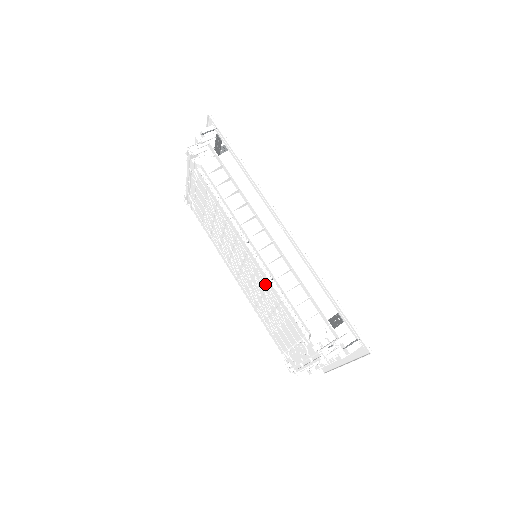
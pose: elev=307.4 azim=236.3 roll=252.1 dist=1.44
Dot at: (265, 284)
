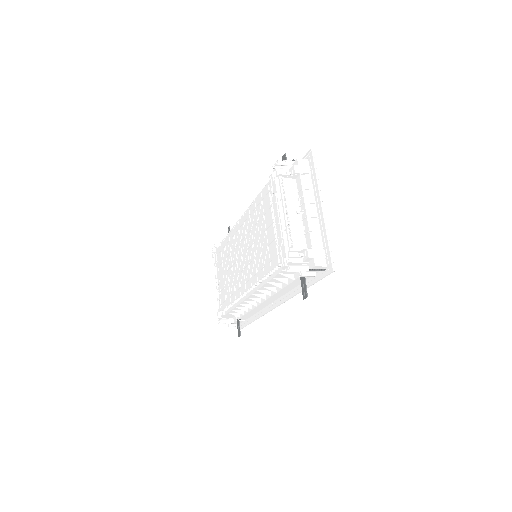
Dot at: (248, 219)
